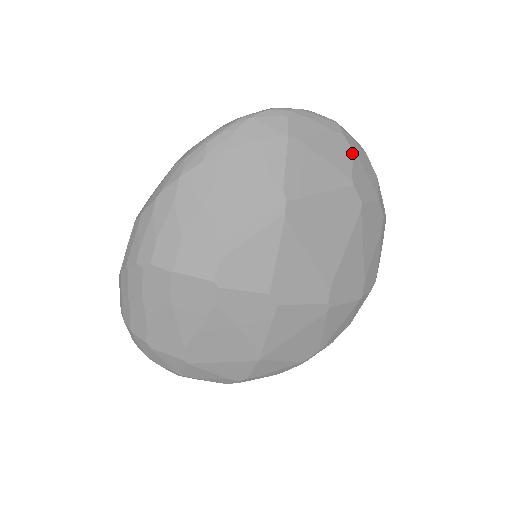
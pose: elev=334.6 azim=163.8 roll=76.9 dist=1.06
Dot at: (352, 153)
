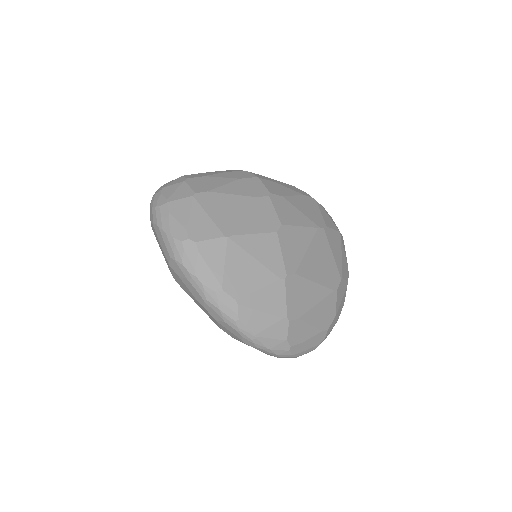
Dot at: (347, 281)
